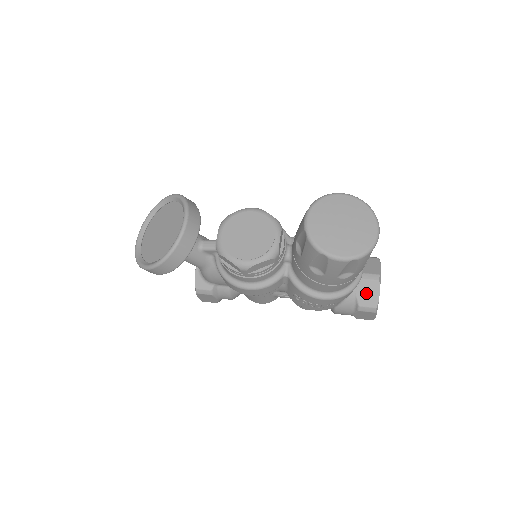
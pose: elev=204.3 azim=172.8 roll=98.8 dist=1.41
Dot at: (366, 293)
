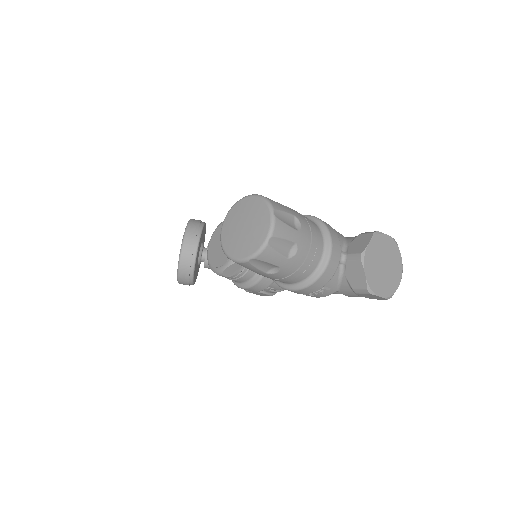
Dot at: (354, 275)
